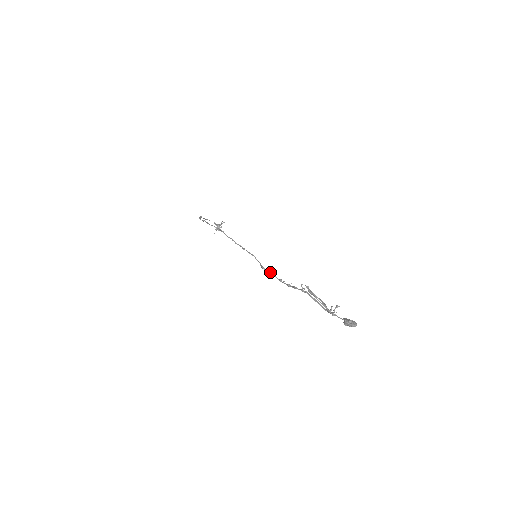
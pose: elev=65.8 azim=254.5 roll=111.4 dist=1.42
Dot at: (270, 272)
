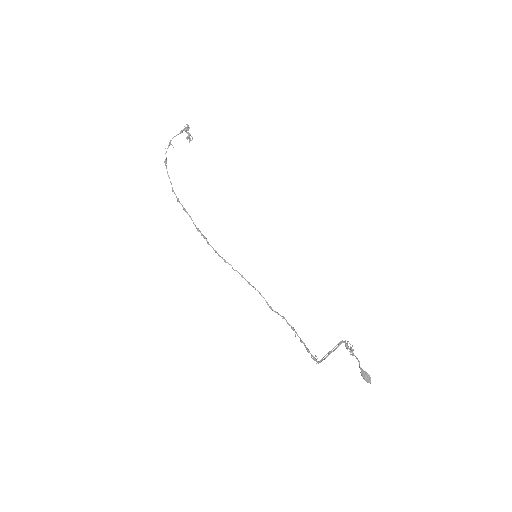
Dot at: occluded
